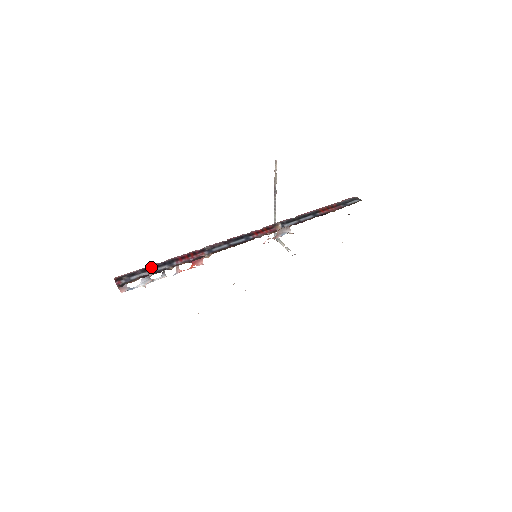
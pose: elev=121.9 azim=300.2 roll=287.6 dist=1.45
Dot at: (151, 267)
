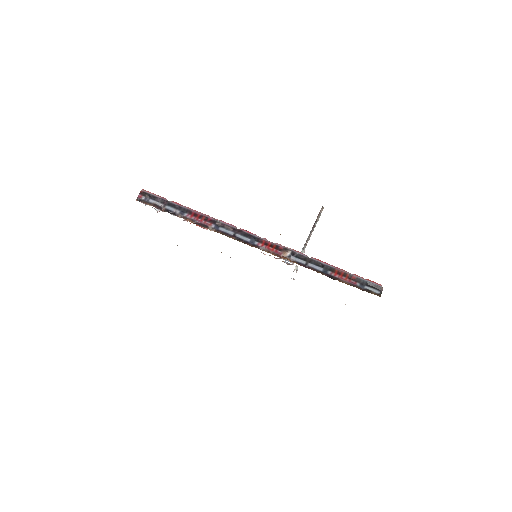
Dot at: (170, 203)
